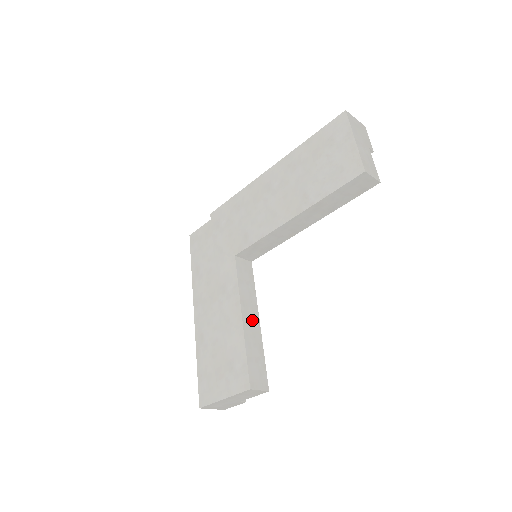
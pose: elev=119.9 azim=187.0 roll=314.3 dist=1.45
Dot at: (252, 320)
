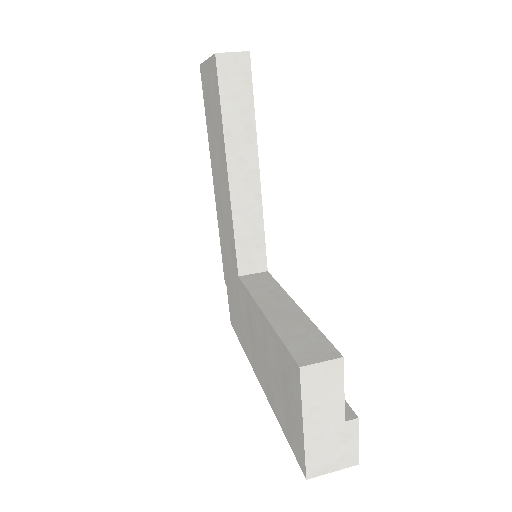
Dot at: (282, 308)
